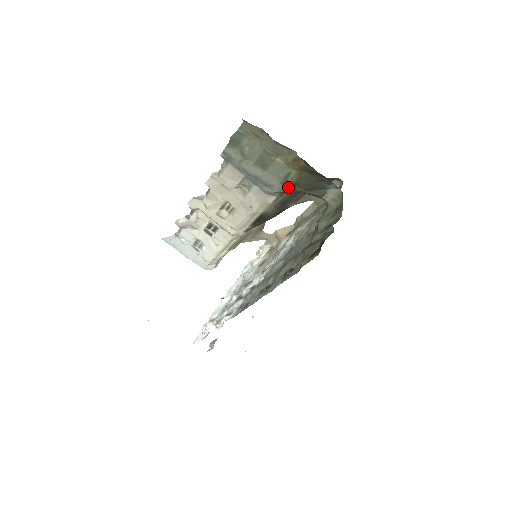
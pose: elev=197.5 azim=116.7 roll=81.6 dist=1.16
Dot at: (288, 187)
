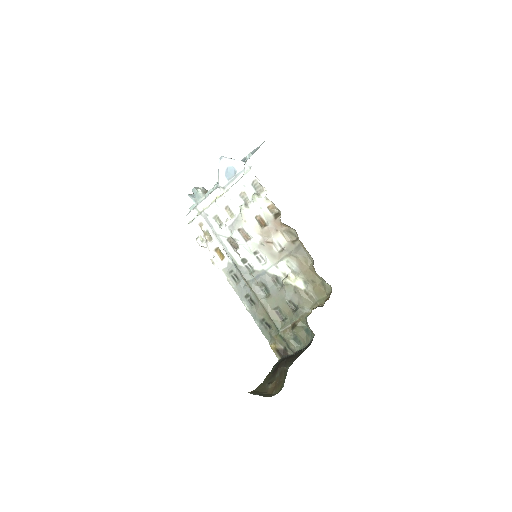
Dot at: occluded
